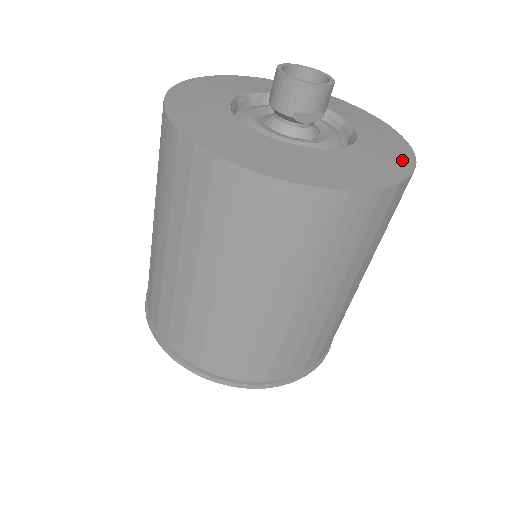
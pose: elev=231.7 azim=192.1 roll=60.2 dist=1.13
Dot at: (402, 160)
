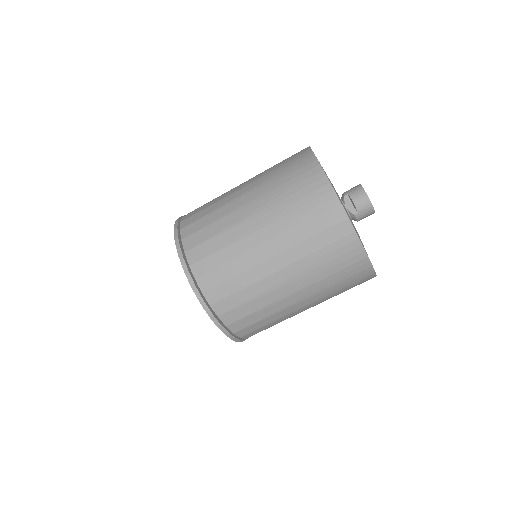
Dot at: occluded
